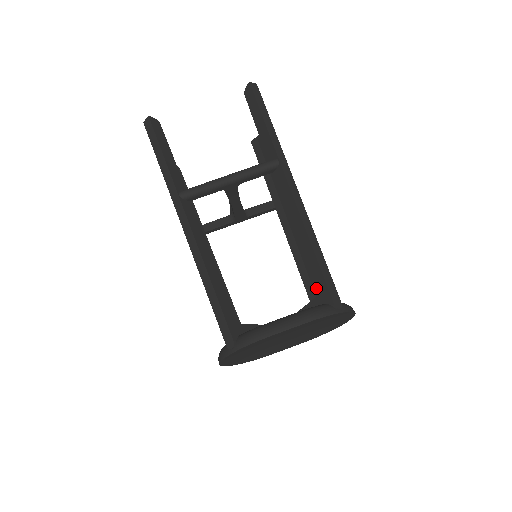
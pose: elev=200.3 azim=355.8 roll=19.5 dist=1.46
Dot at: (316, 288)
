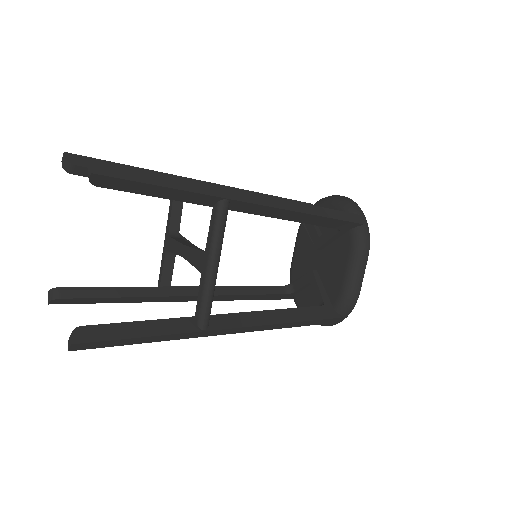
Dot at: (338, 228)
